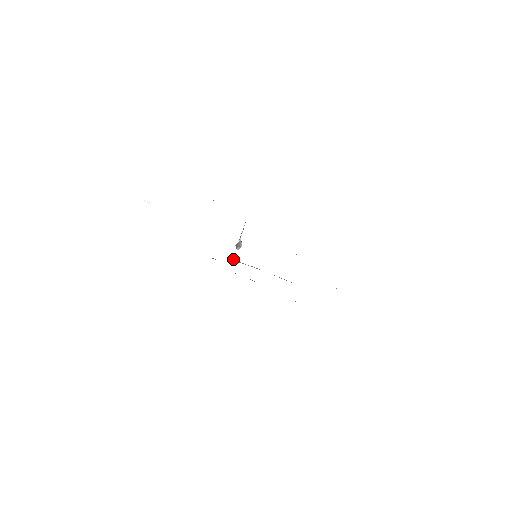
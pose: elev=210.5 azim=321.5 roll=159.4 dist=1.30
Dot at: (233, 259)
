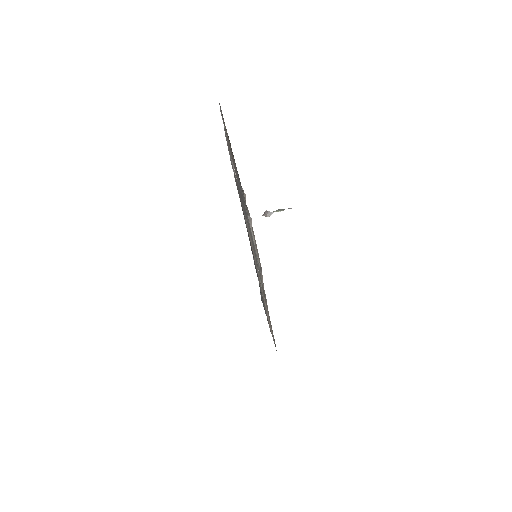
Dot at: (251, 219)
